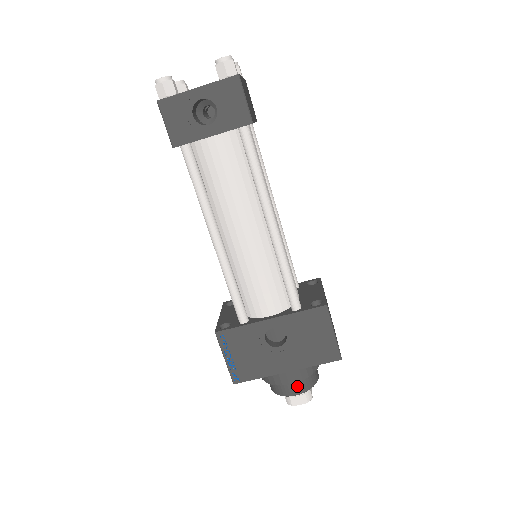
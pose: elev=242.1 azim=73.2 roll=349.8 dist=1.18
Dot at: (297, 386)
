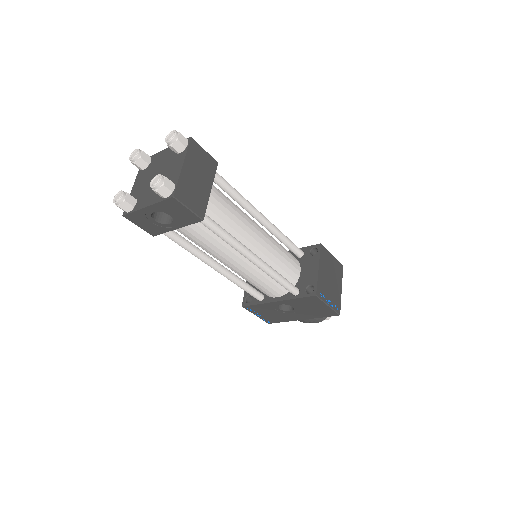
Dot at: occluded
